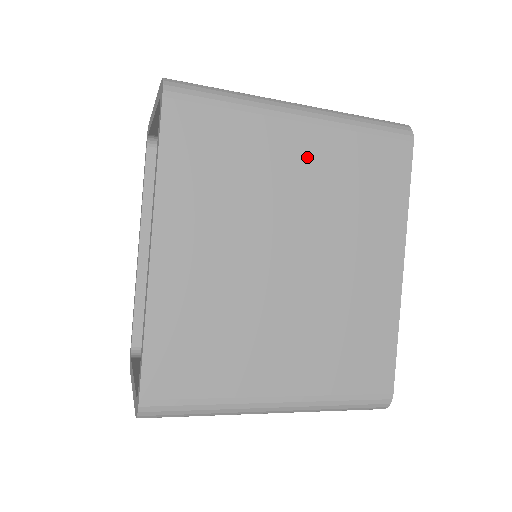
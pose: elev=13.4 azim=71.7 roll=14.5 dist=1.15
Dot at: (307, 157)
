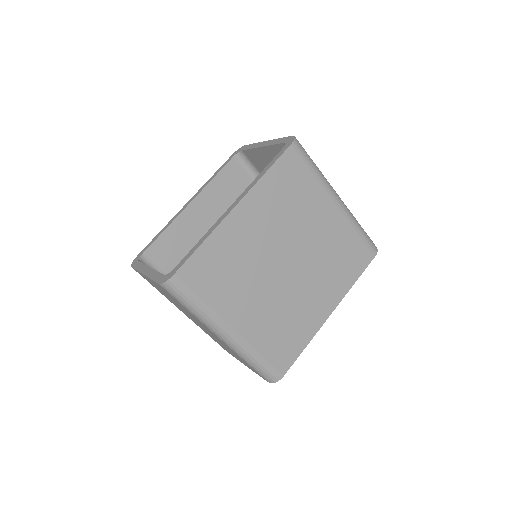
Dot at: (328, 223)
